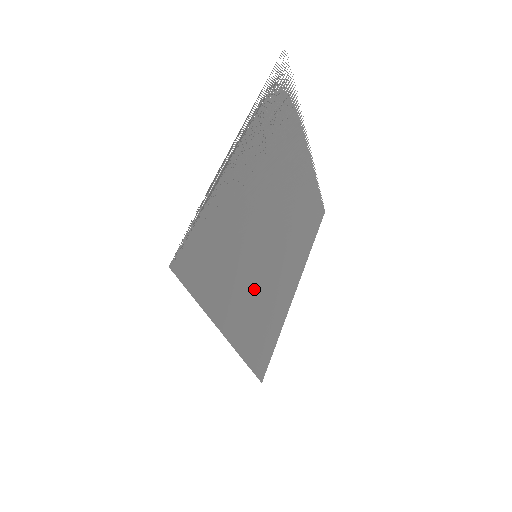
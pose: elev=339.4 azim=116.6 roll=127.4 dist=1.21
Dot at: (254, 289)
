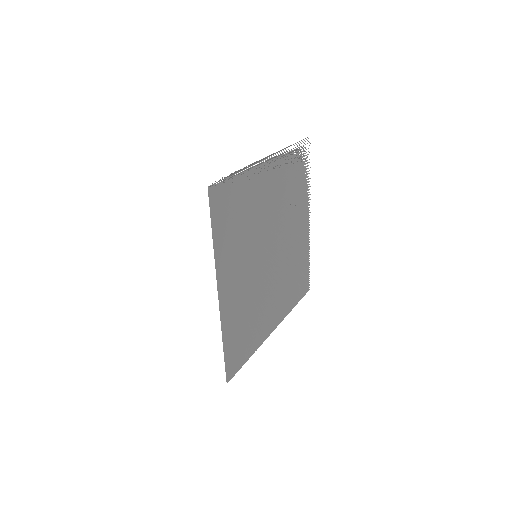
Dot at: (247, 282)
